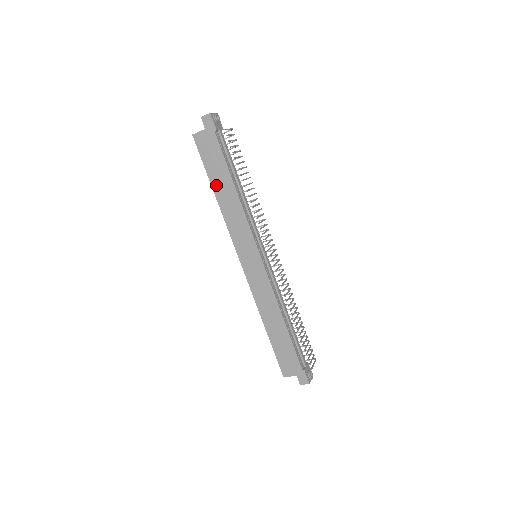
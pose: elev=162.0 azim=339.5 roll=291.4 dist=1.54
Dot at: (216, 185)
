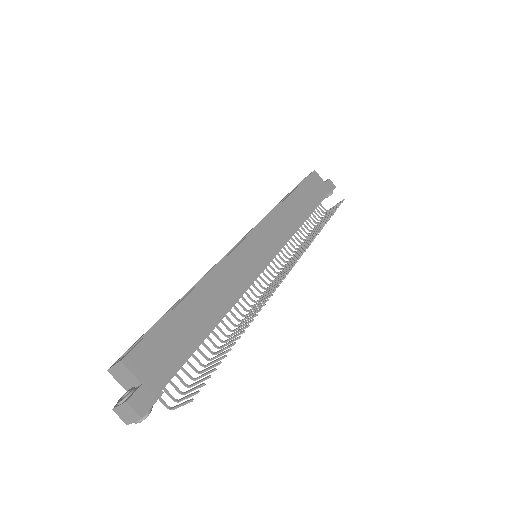
Dot at: (297, 196)
